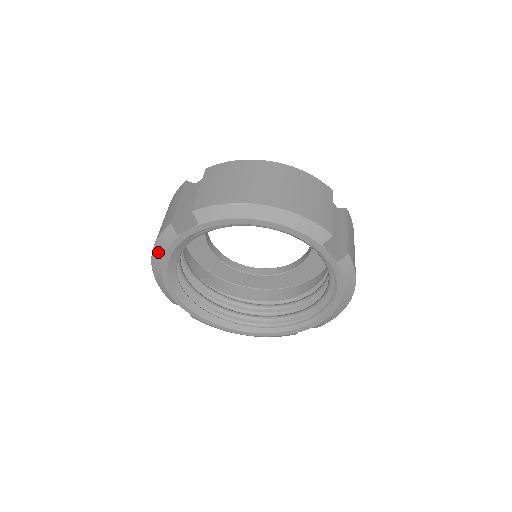
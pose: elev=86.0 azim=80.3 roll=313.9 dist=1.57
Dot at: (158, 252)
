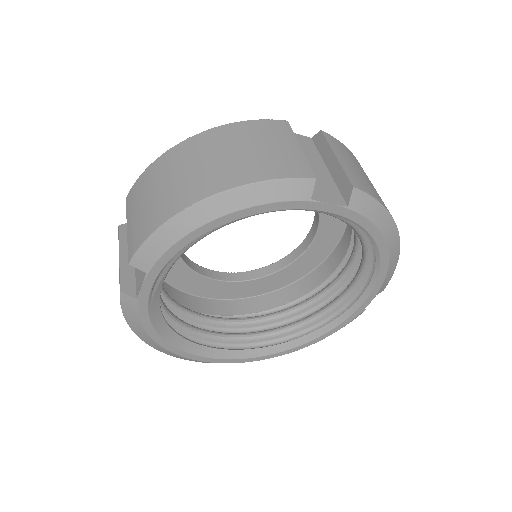
Dot at: (137, 328)
